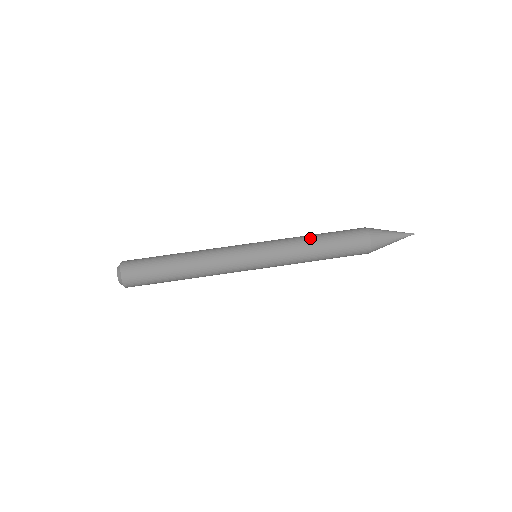
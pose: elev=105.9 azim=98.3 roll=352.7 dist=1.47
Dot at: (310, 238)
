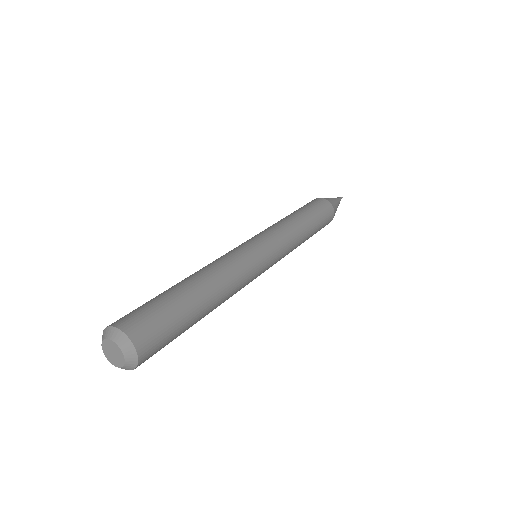
Dot at: occluded
